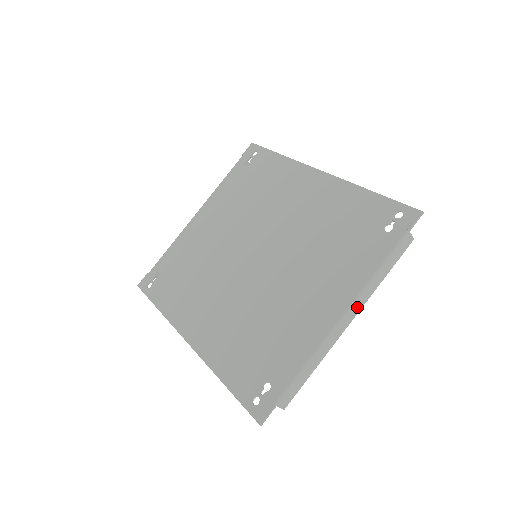
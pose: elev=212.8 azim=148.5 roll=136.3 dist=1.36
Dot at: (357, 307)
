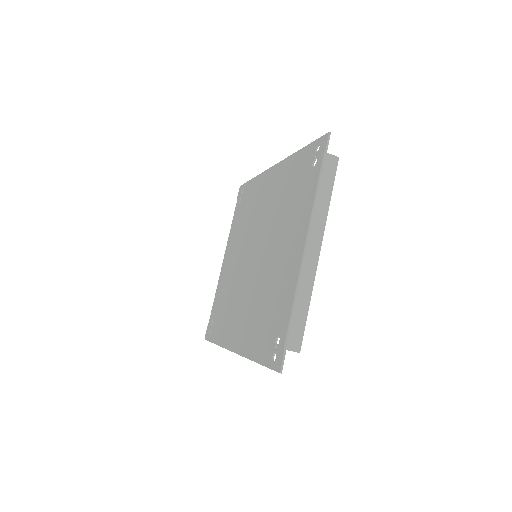
Dot at: (317, 235)
